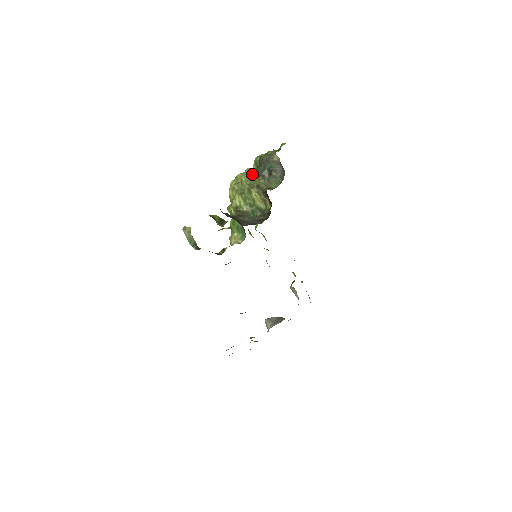
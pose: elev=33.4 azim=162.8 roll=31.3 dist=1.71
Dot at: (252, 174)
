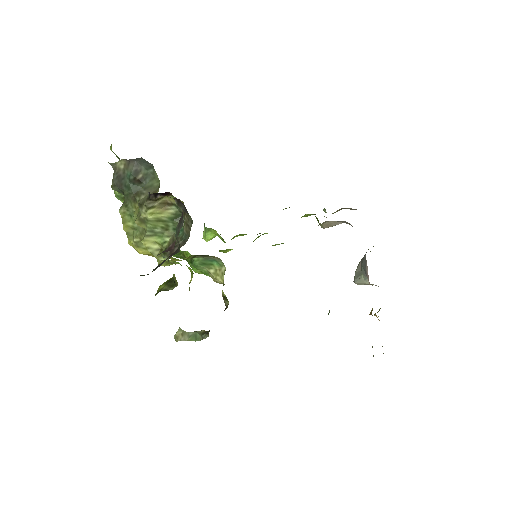
Dot at: (128, 209)
